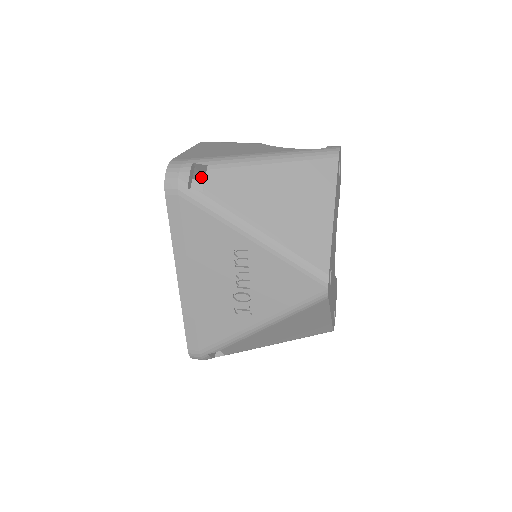
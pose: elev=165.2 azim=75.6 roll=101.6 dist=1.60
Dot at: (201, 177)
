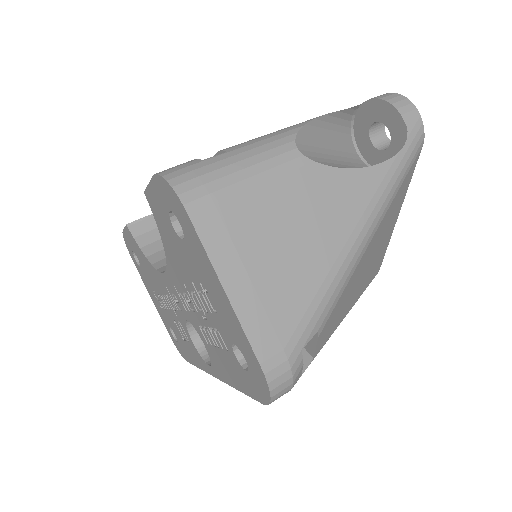
Dot at: occluded
